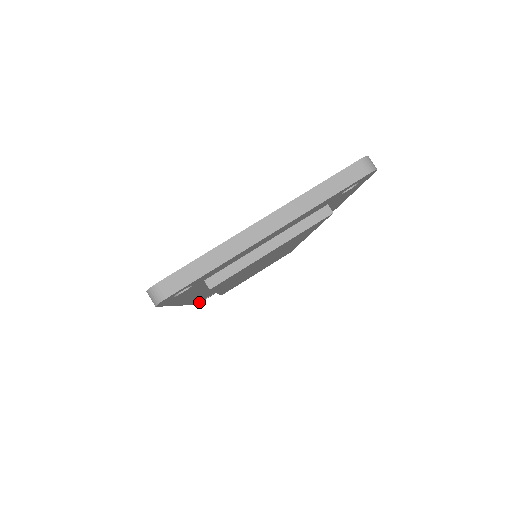
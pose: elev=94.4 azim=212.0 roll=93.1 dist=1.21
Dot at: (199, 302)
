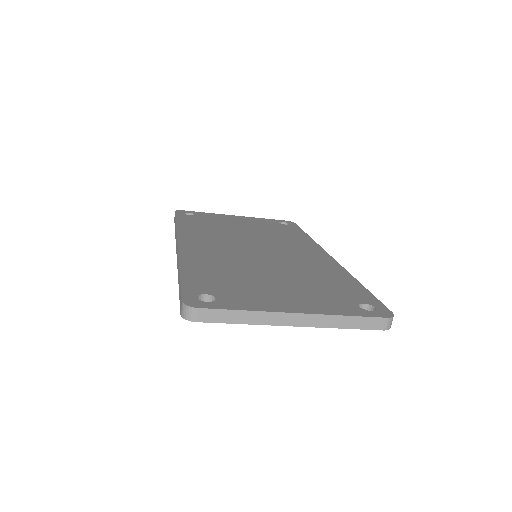
Dot at: occluded
